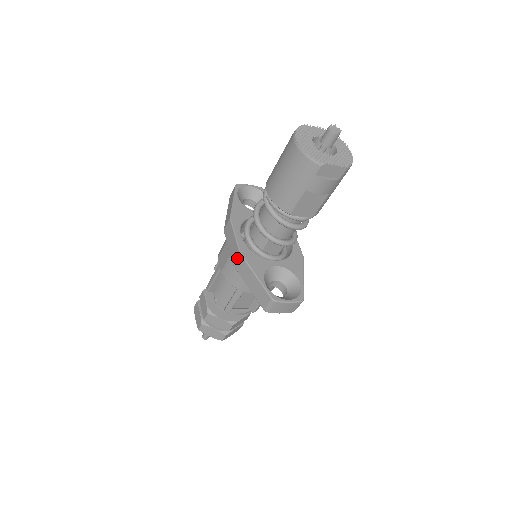
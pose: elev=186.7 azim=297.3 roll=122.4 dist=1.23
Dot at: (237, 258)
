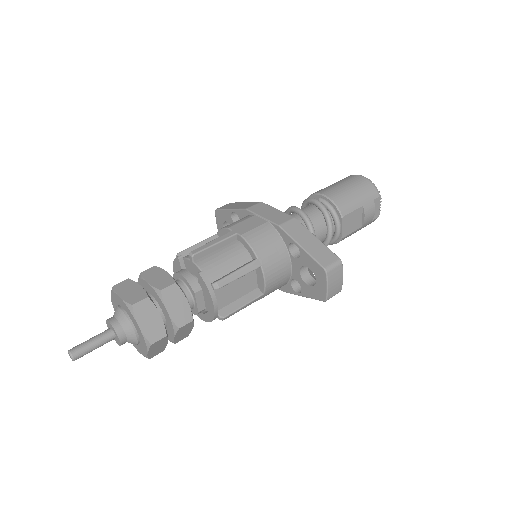
Dot at: (289, 220)
